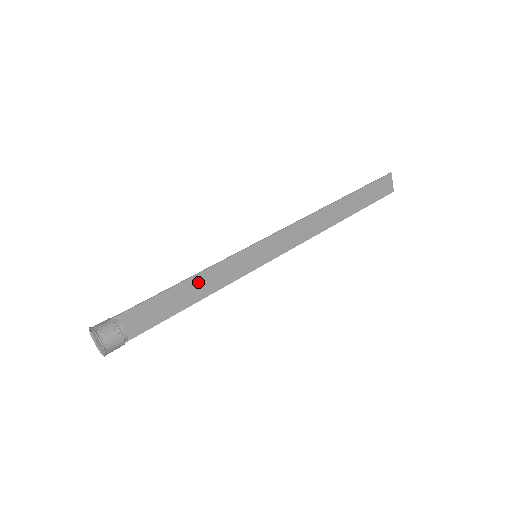
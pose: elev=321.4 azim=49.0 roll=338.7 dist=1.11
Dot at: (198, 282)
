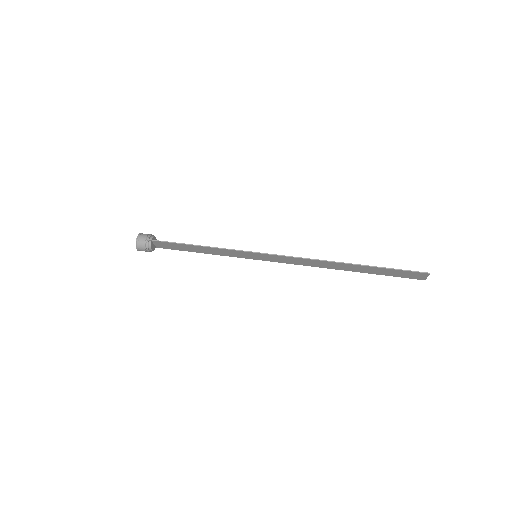
Dot at: (207, 249)
